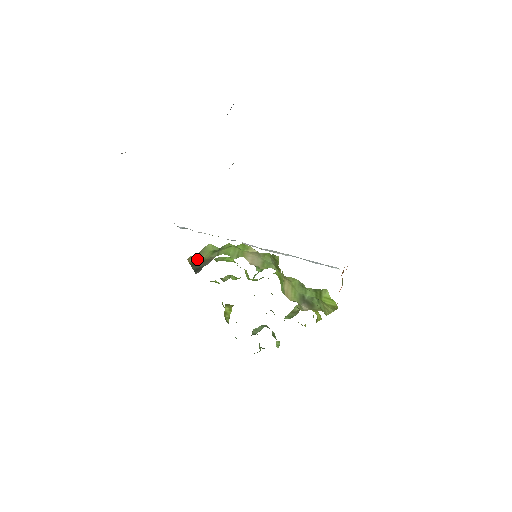
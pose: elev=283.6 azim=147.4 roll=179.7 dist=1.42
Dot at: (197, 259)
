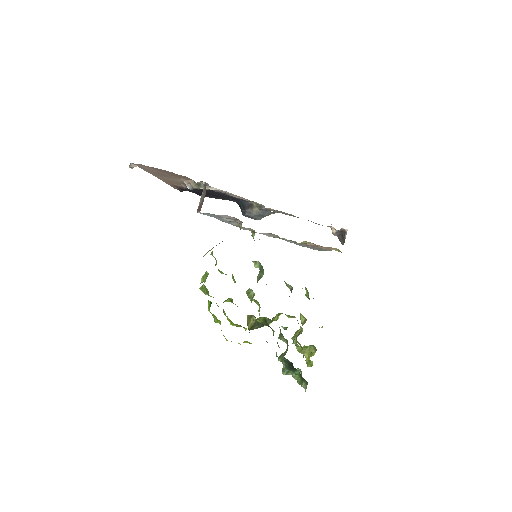
Dot at: occluded
